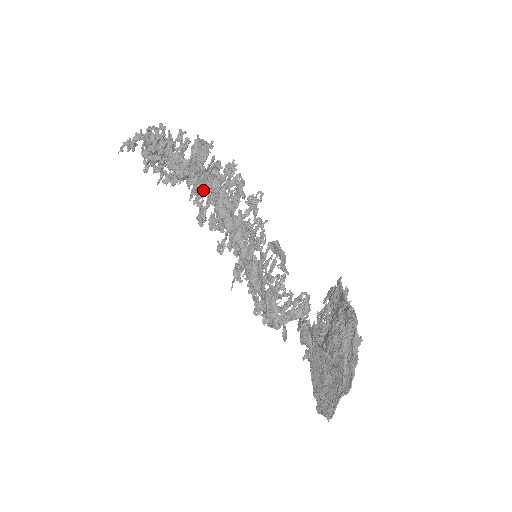
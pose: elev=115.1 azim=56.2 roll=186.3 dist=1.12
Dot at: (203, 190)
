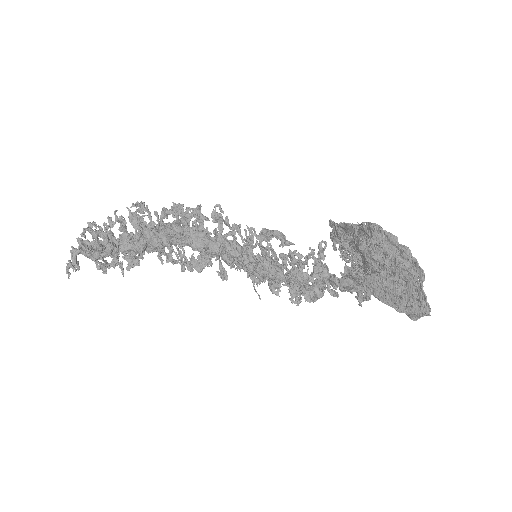
Dot at: (169, 243)
